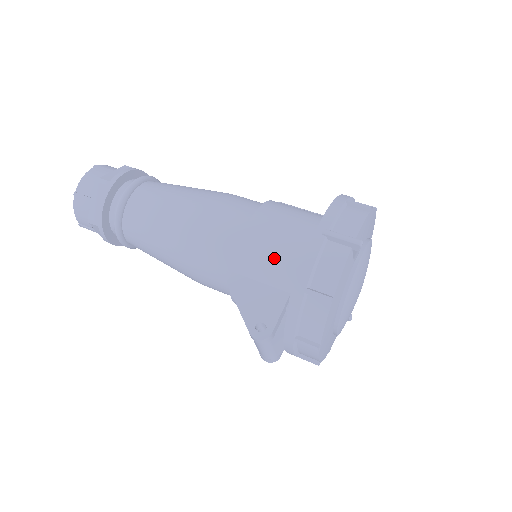
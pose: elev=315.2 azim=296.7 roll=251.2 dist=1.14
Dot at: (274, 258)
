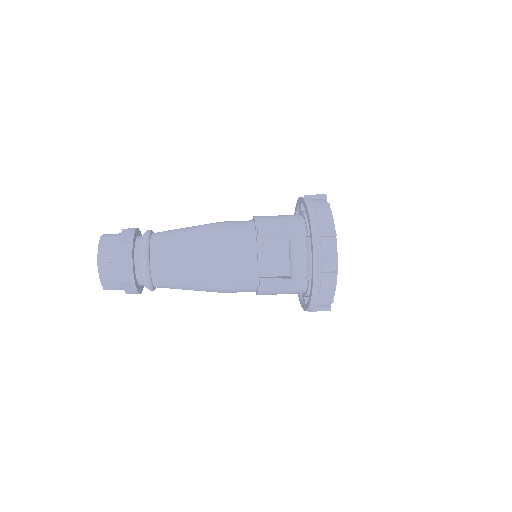
Dot at: (281, 218)
